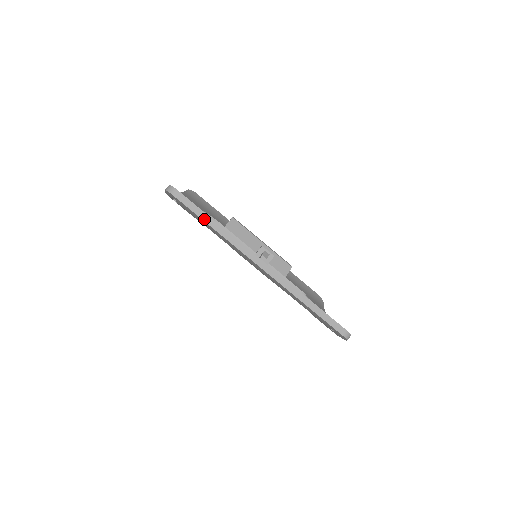
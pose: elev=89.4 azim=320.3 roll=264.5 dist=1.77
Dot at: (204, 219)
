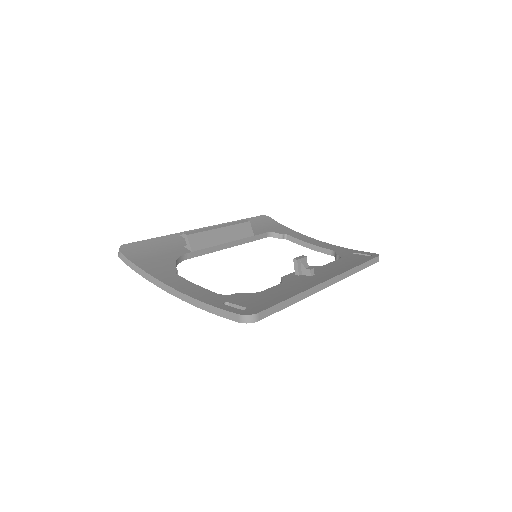
Dot at: (286, 306)
